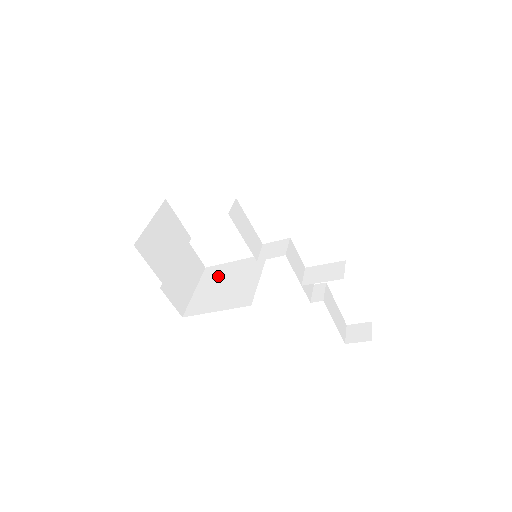
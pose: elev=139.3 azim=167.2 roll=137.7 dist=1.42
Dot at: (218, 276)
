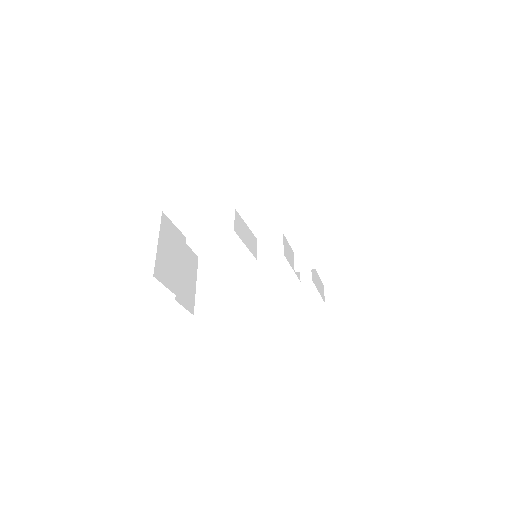
Dot at: (216, 269)
